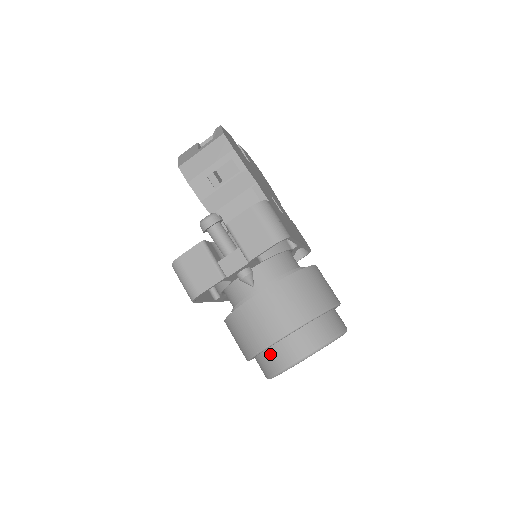
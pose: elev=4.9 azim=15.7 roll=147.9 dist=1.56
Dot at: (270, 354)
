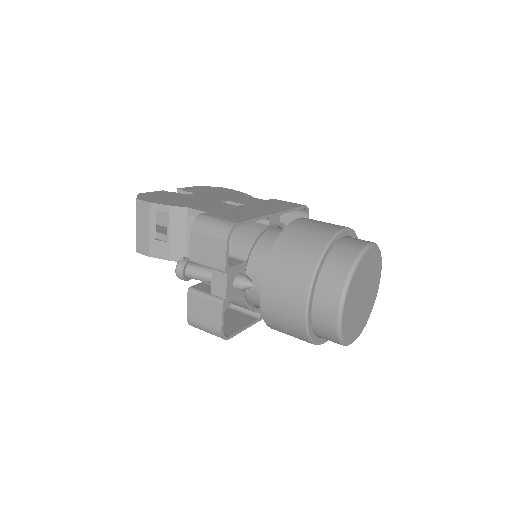
Dot at: (318, 326)
